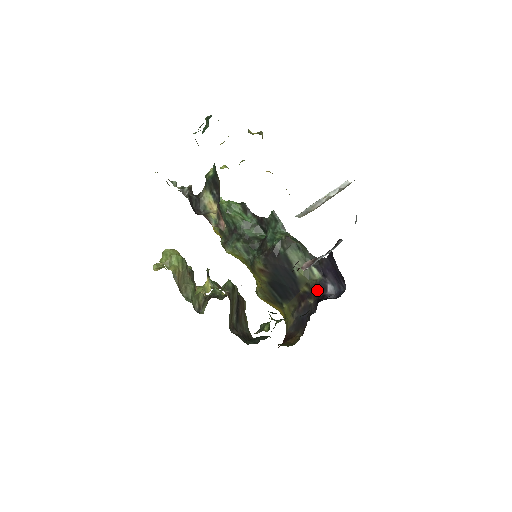
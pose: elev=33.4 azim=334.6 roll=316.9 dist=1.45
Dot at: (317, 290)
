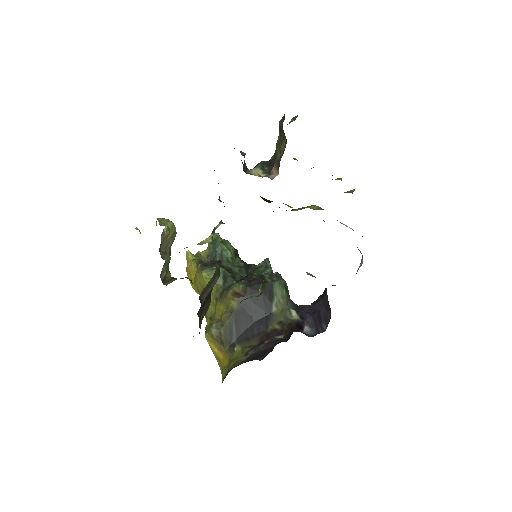
Dot at: (292, 327)
